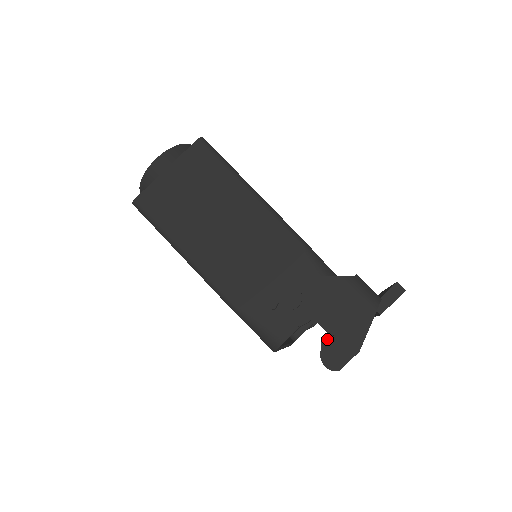
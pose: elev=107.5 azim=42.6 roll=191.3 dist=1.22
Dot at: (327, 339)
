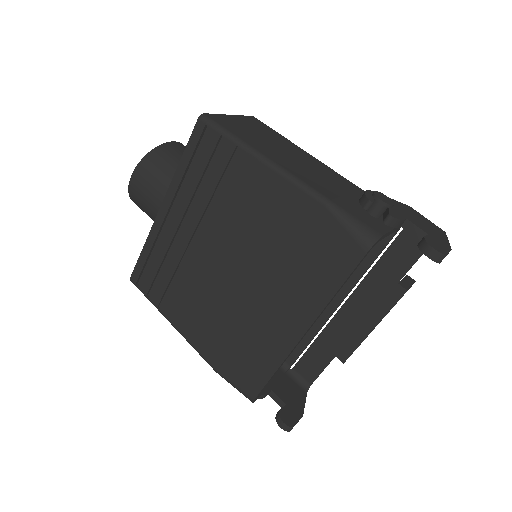
Dot at: (285, 409)
